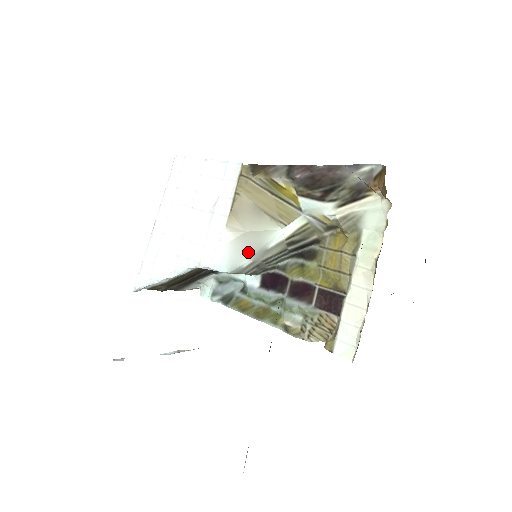
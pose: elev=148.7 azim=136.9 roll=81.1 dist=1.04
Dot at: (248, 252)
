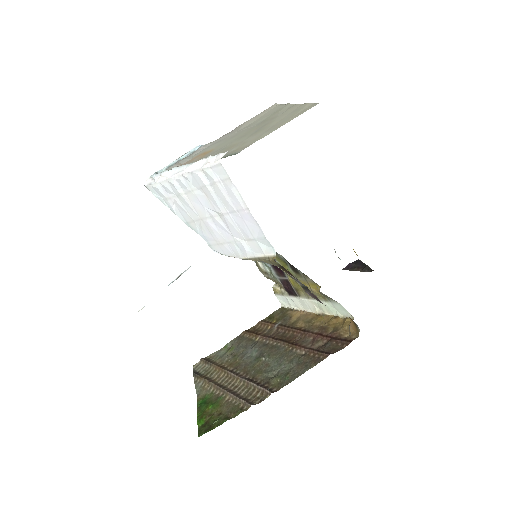
Dot at: occluded
